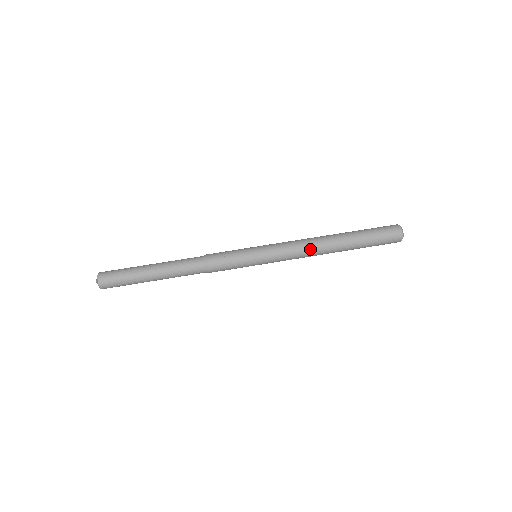
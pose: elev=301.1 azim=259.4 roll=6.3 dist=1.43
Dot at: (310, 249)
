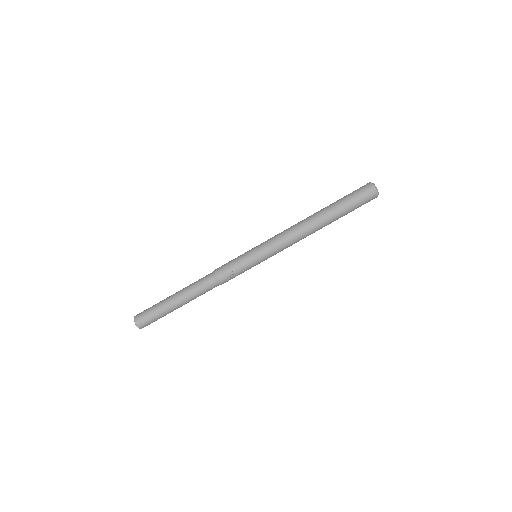
Dot at: occluded
